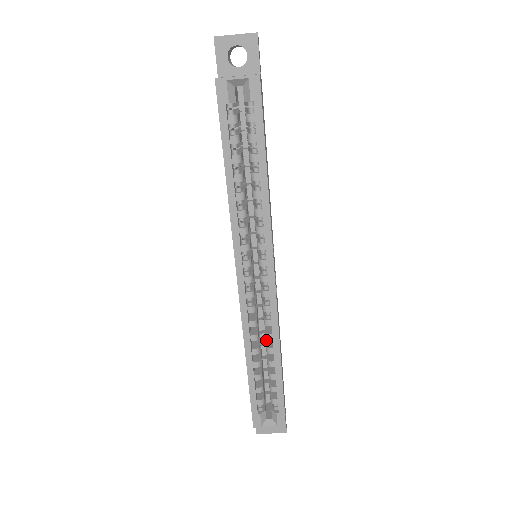
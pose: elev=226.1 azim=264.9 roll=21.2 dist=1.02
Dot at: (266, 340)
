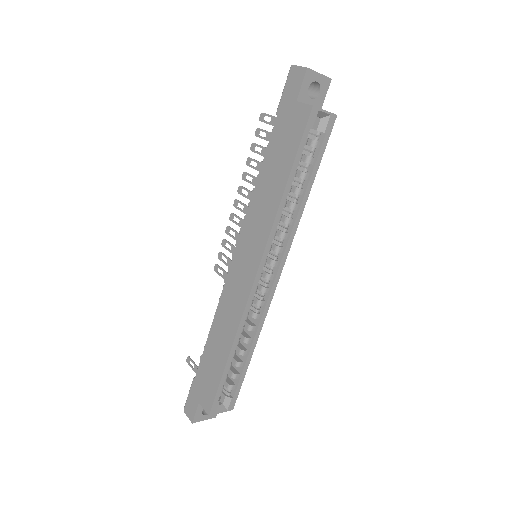
Dot at: occluded
